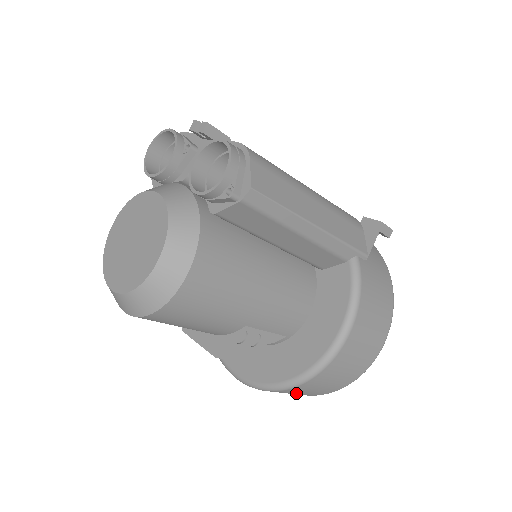
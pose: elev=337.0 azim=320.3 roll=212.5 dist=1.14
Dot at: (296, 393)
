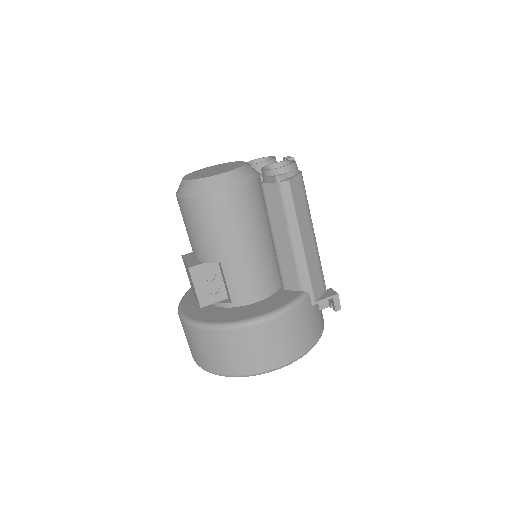
Dot at: (203, 349)
